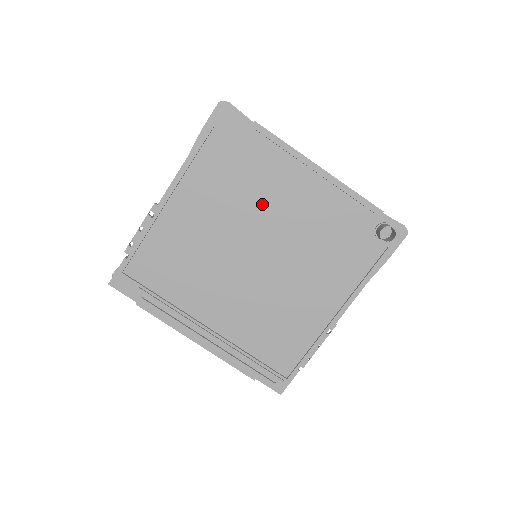
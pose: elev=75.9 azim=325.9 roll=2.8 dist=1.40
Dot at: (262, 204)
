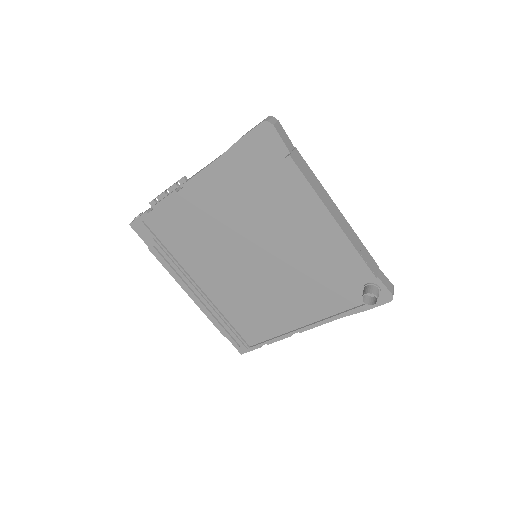
Dot at: (274, 222)
